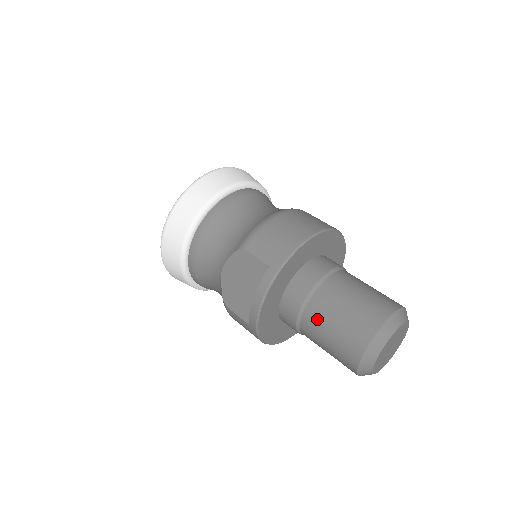
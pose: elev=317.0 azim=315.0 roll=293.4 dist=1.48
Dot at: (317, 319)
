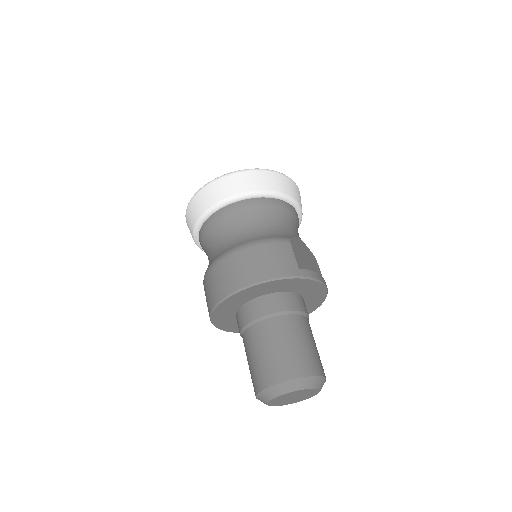
Dot at: occluded
